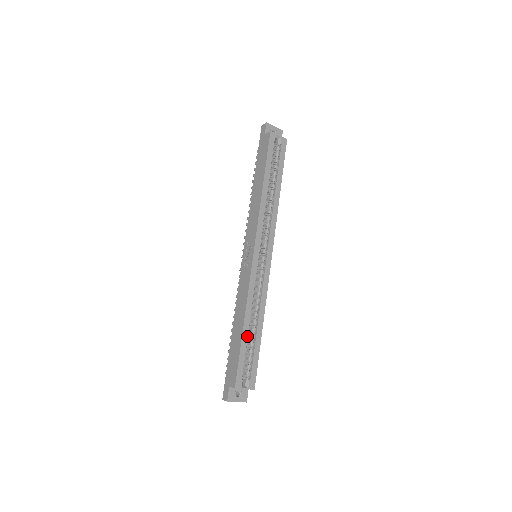
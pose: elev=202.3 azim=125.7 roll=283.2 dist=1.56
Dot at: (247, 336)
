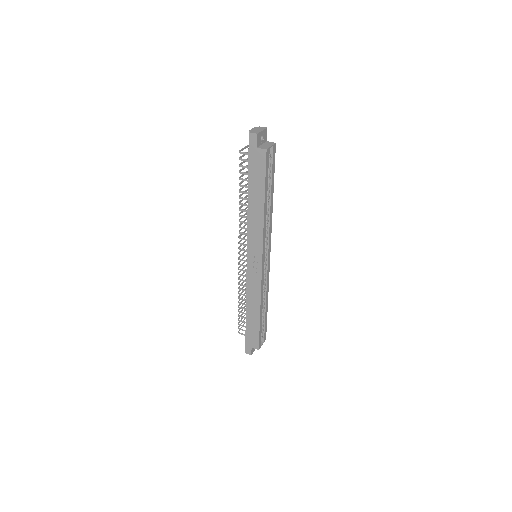
Dot at: occluded
